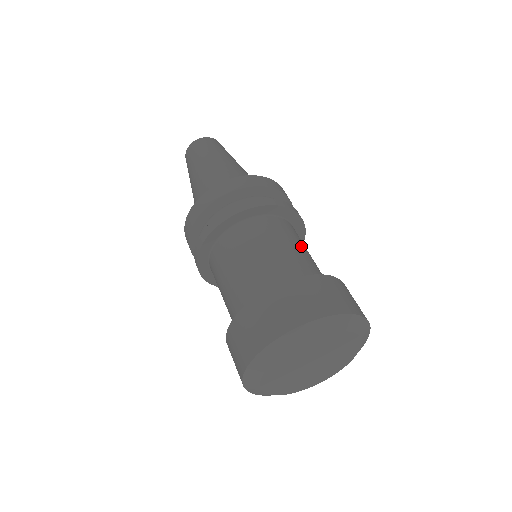
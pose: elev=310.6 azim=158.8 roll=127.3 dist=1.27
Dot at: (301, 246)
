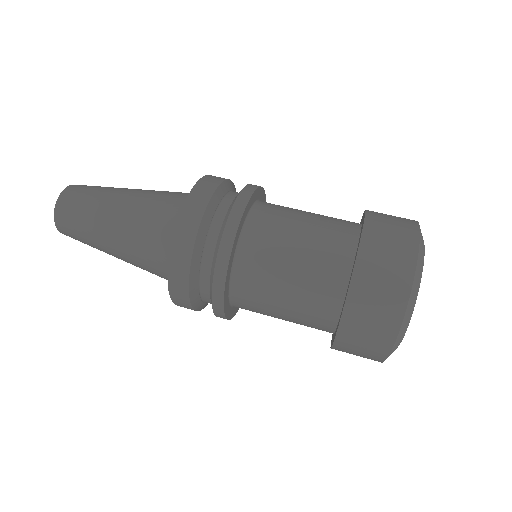
Dot at: (302, 211)
